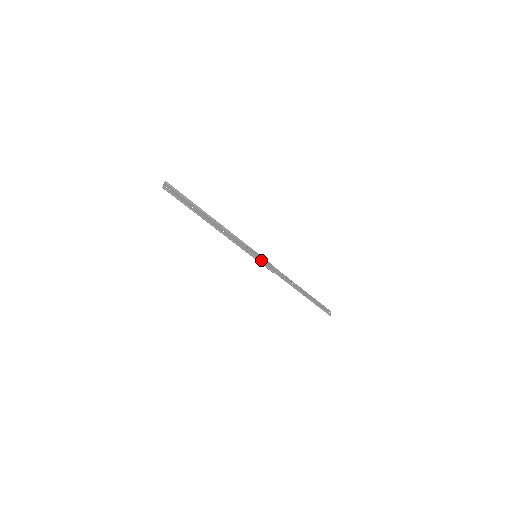
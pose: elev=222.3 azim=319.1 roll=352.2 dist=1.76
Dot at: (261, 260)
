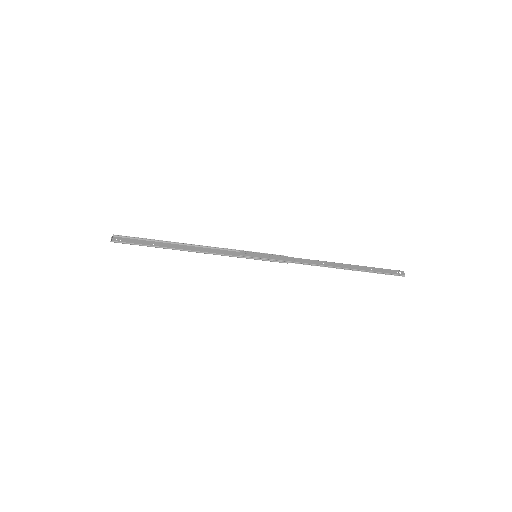
Dot at: (264, 257)
